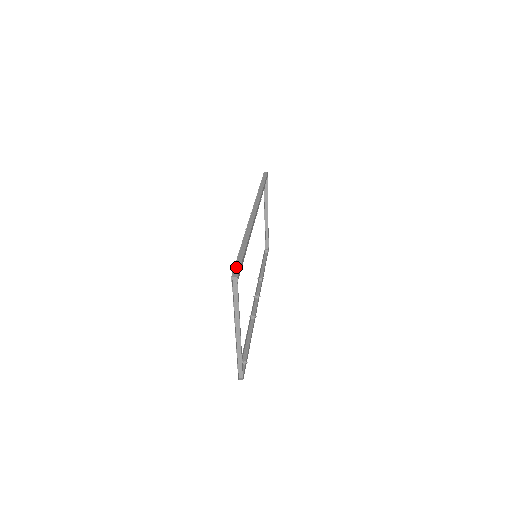
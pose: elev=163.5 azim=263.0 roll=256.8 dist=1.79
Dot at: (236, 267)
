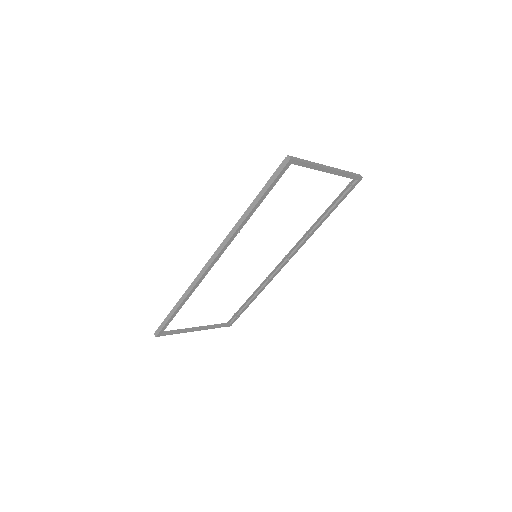
Dot at: (160, 327)
